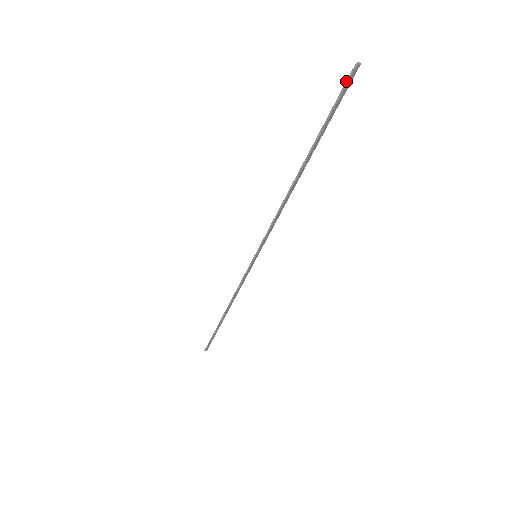
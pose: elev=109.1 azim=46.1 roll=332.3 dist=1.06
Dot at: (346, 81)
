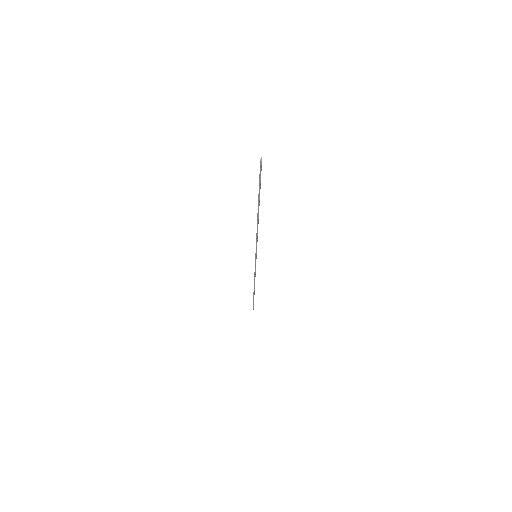
Dot at: (260, 169)
